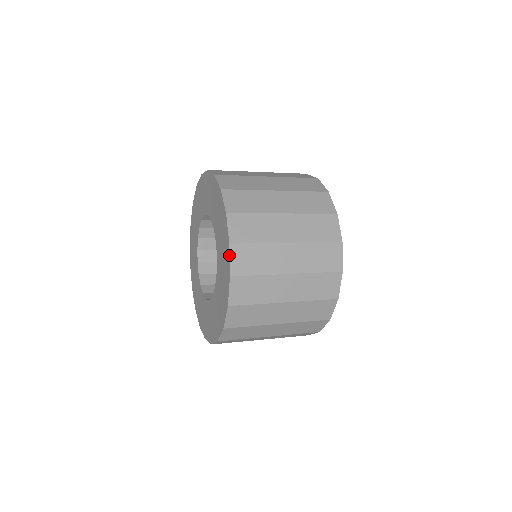
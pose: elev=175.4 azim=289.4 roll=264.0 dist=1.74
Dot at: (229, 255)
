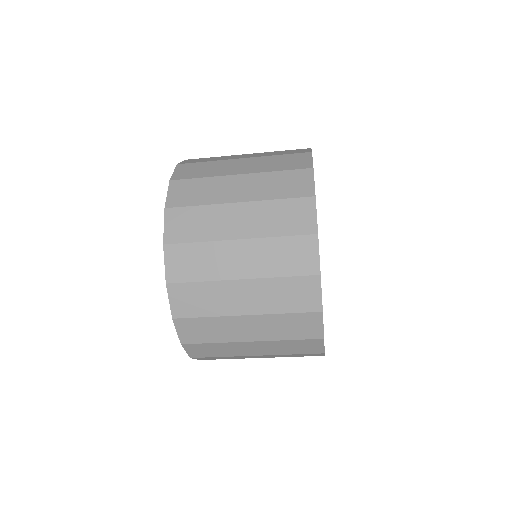
Dot at: occluded
